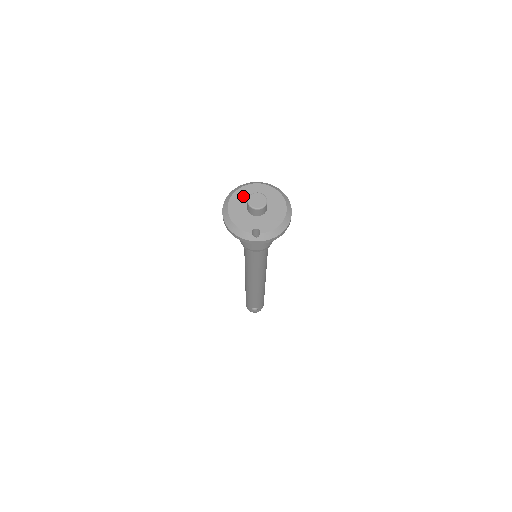
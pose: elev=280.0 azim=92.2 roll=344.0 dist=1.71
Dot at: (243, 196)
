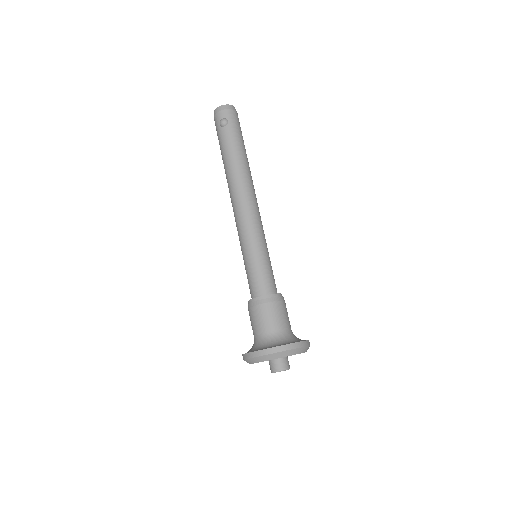
Dot at: occluded
